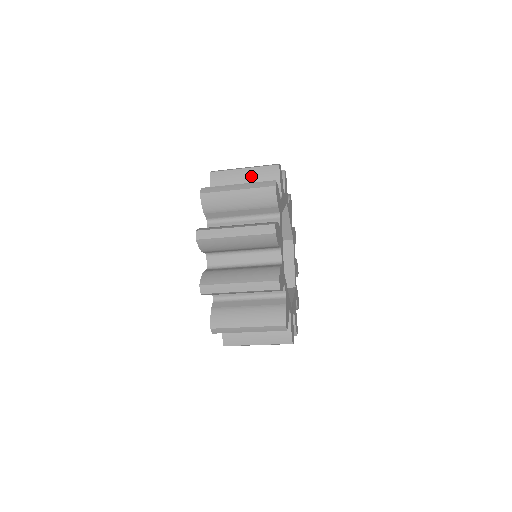
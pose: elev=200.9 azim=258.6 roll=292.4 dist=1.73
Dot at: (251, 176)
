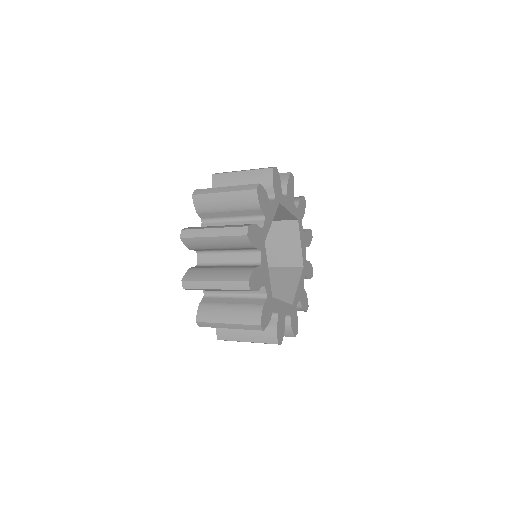
Dot at: occluded
